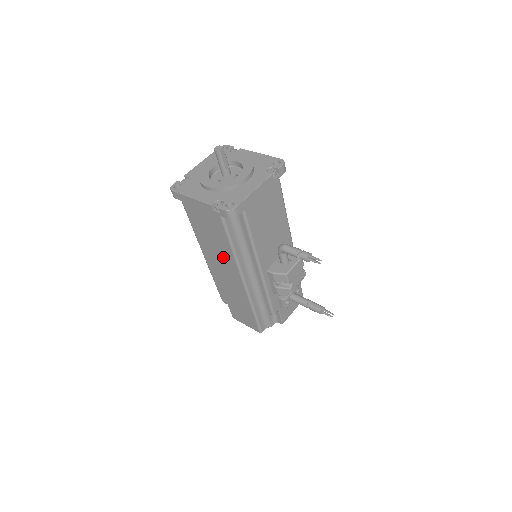
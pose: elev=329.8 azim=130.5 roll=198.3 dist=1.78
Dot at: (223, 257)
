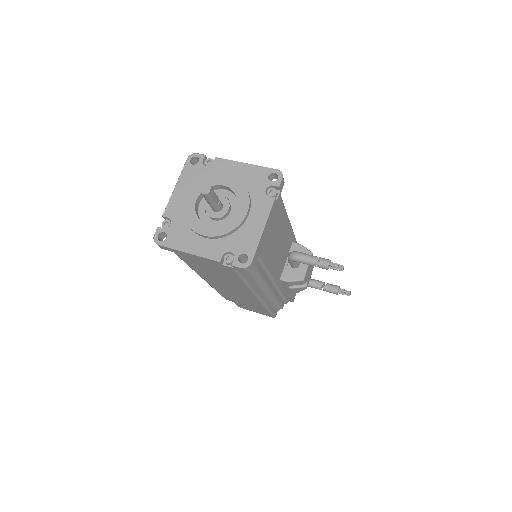
Dot at: (232, 285)
